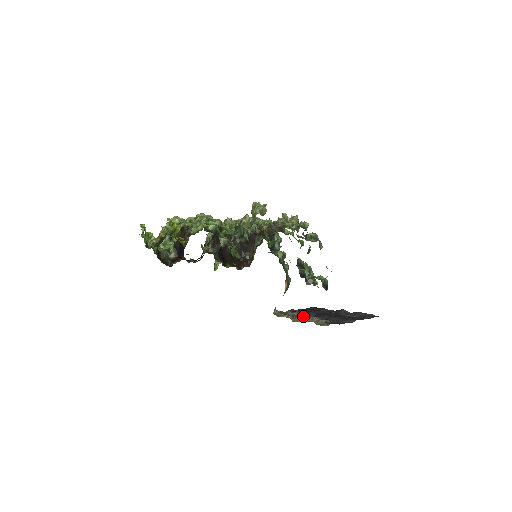
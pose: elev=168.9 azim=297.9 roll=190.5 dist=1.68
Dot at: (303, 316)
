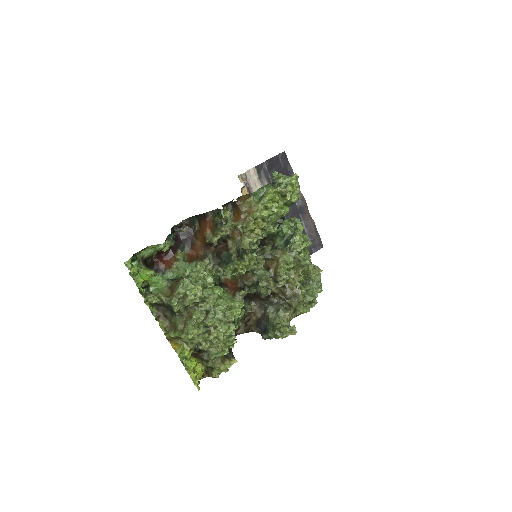
Dot at: occluded
